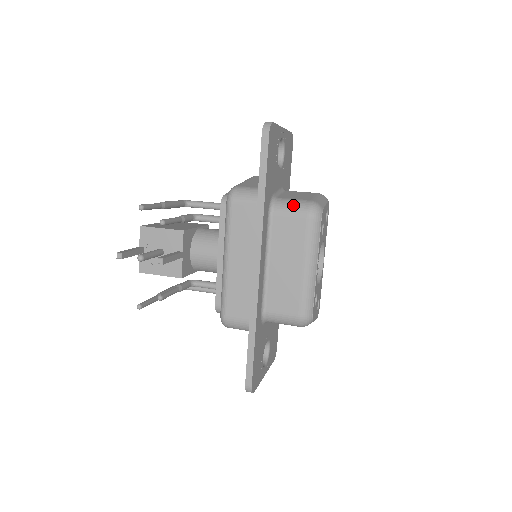
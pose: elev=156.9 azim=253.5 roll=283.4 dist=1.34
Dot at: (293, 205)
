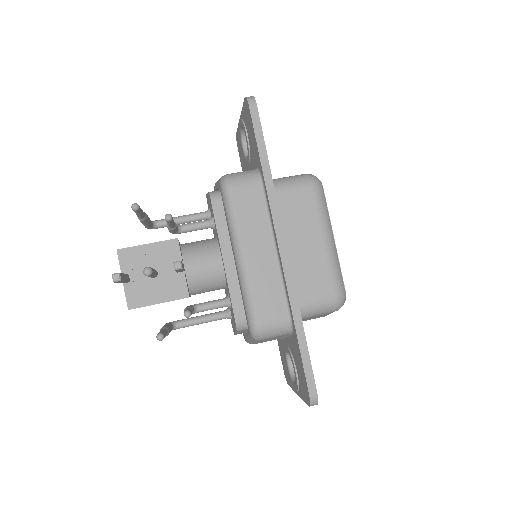
Dot at: (292, 180)
